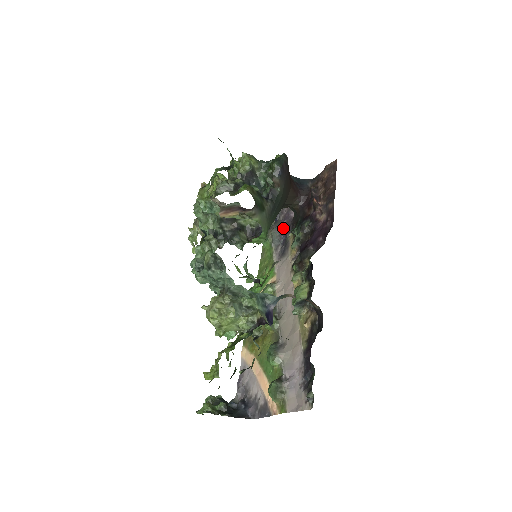
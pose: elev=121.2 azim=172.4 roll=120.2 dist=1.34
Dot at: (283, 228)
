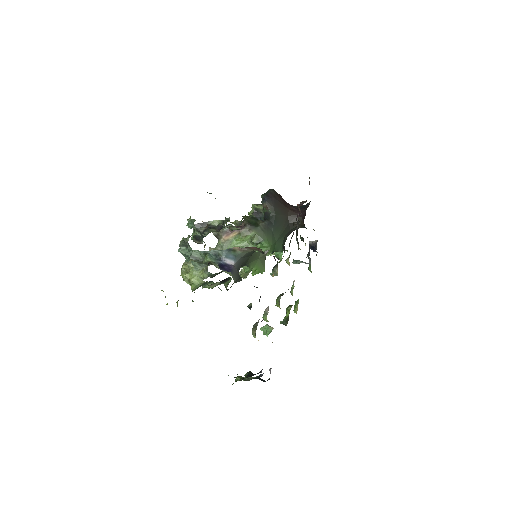
Dot at: occluded
